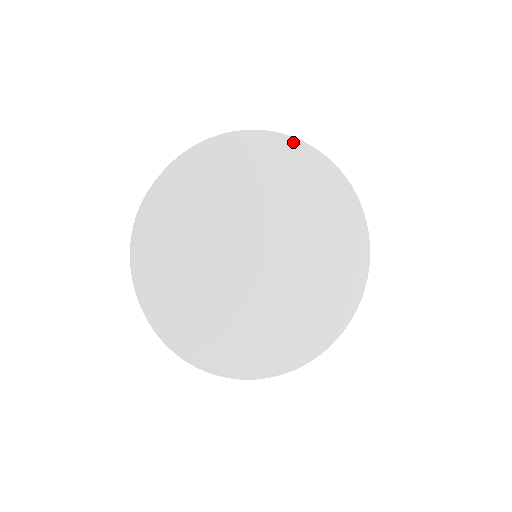
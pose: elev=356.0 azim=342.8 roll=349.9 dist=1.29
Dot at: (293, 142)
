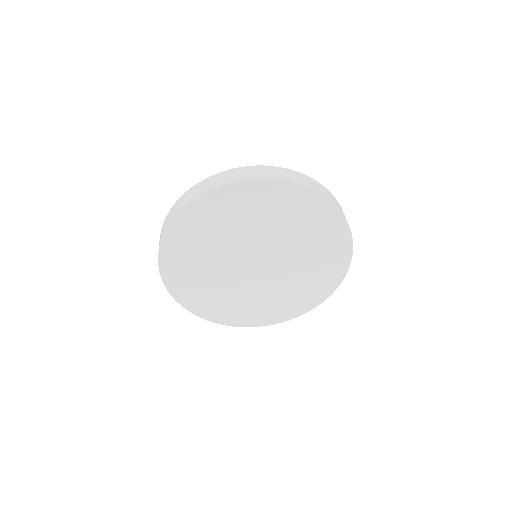
Dot at: (255, 183)
